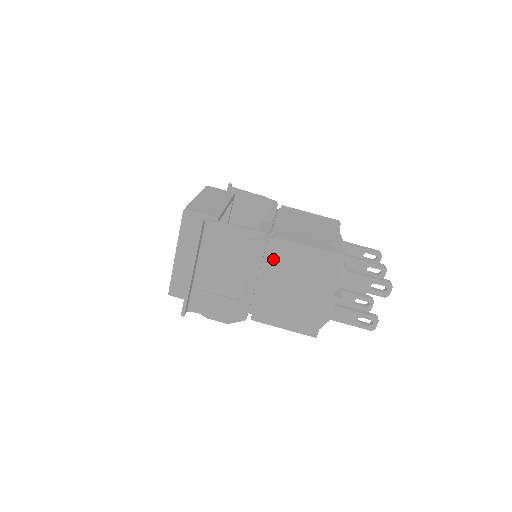
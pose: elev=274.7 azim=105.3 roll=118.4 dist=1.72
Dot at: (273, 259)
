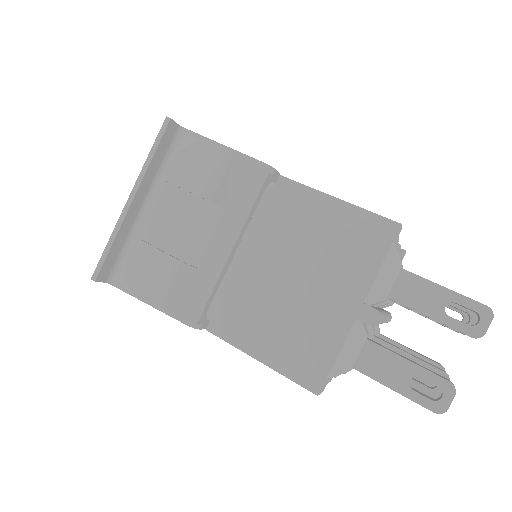
Dot at: (270, 216)
